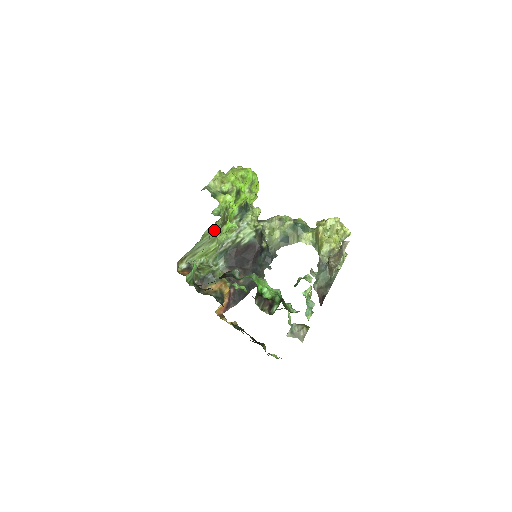
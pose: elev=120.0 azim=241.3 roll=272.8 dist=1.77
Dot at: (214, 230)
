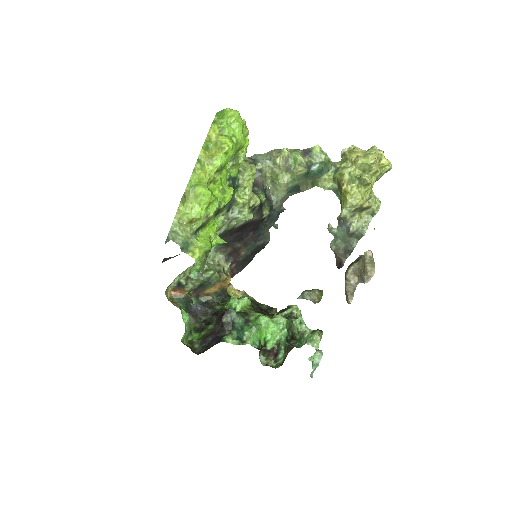
Dot at: occluded
